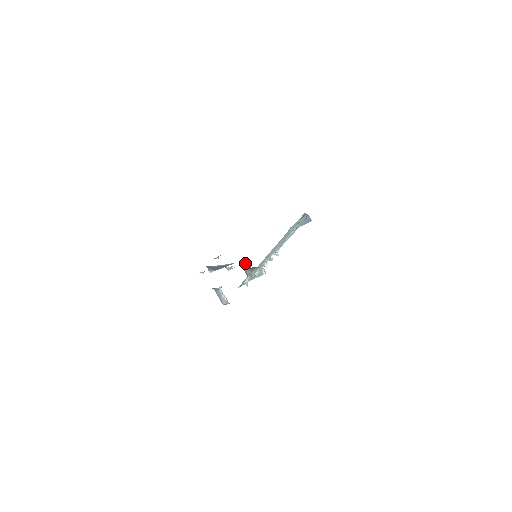
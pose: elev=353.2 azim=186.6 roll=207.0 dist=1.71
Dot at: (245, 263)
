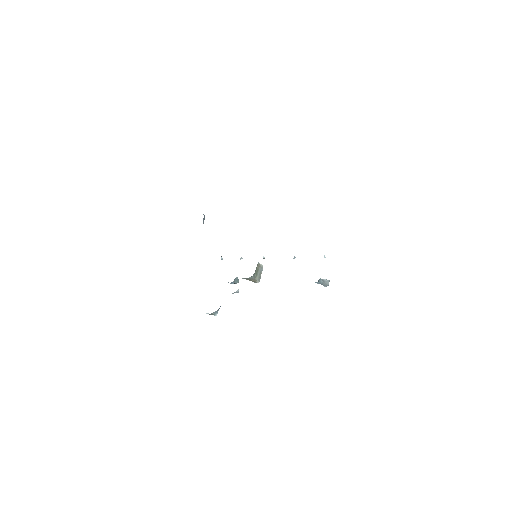
Dot at: (235, 278)
